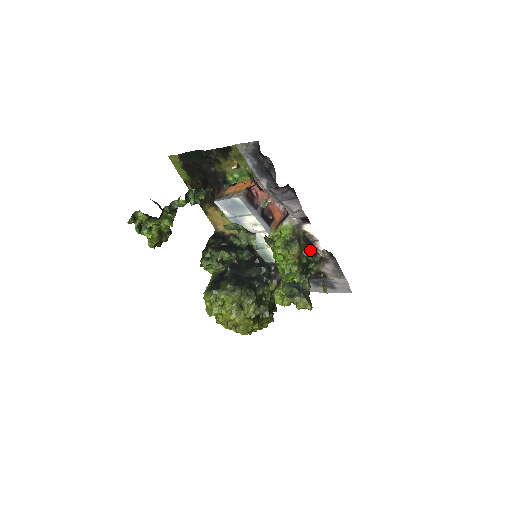
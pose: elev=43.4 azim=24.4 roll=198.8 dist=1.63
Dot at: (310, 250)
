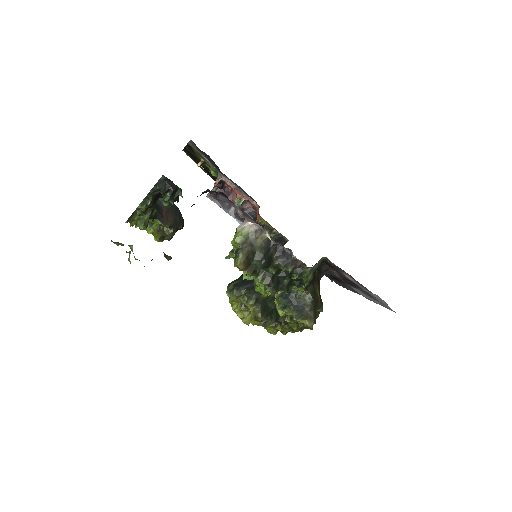
Dot at: (282, 260)
